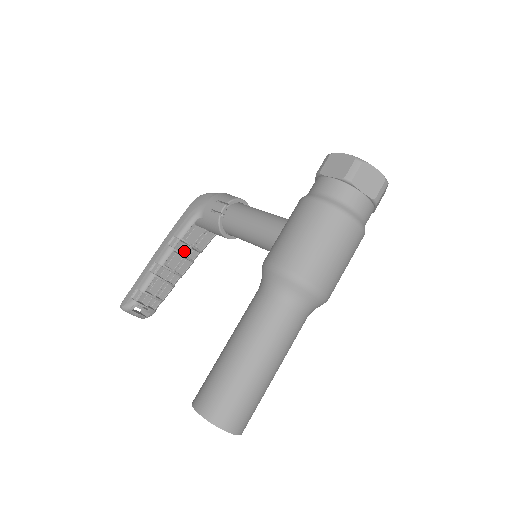
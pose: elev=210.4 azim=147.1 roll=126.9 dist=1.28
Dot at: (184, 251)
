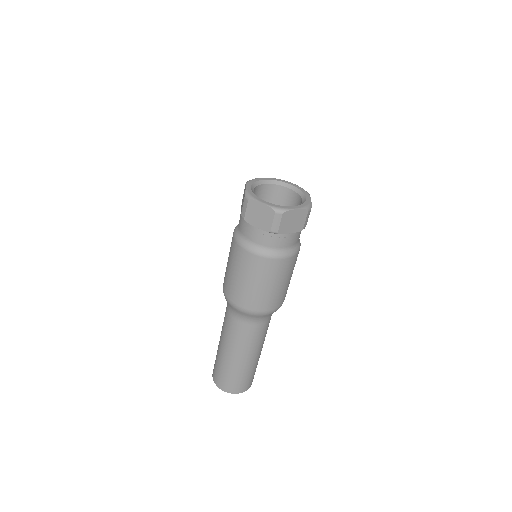
Dot at: occluded
